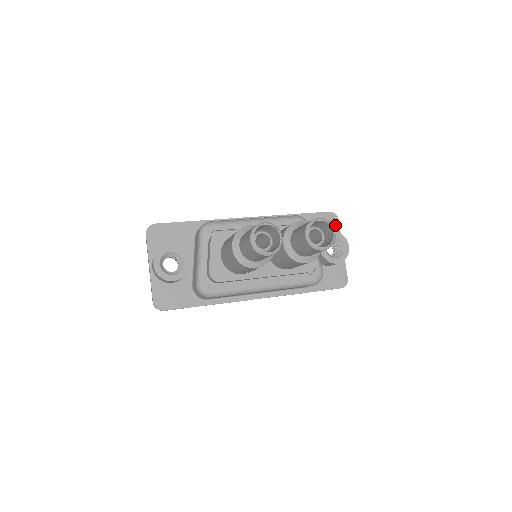
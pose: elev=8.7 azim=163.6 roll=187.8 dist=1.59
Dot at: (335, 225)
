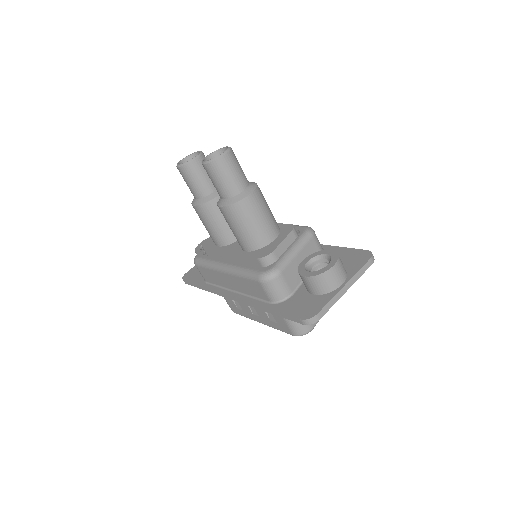
Dot at: (361, 262)
